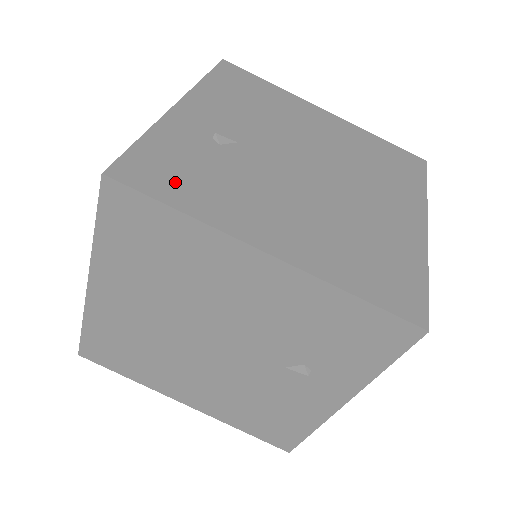
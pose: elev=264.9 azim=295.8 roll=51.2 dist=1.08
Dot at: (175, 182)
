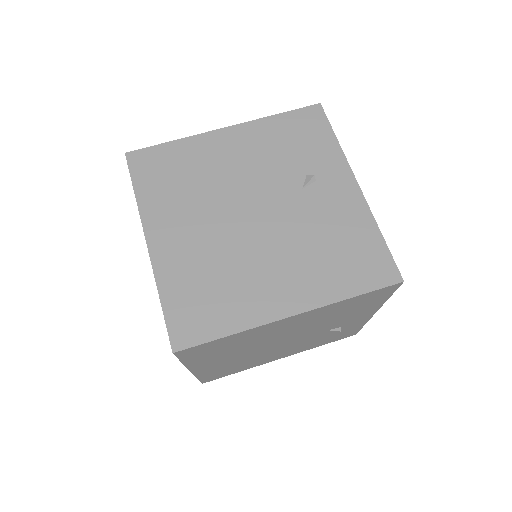
Dot at: occluded
